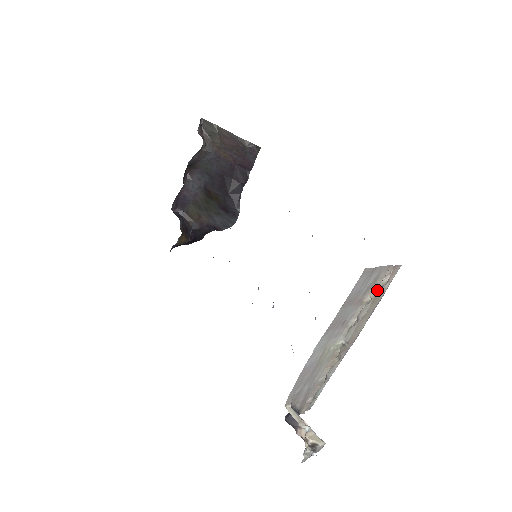
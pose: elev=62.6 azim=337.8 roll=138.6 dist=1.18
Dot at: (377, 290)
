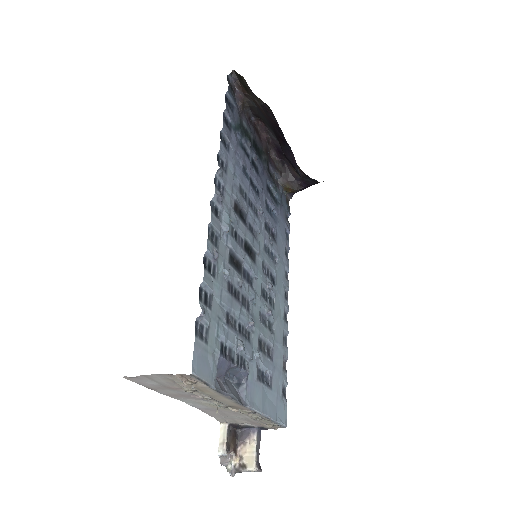
Dot at: (192, 384)
